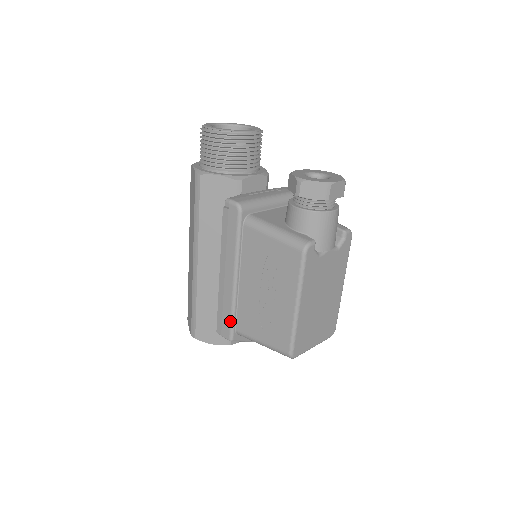
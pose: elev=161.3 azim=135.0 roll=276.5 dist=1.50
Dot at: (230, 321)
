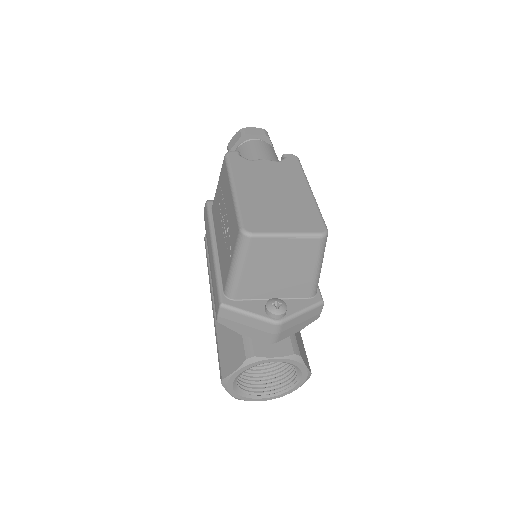
Dot at: (216, 286)
